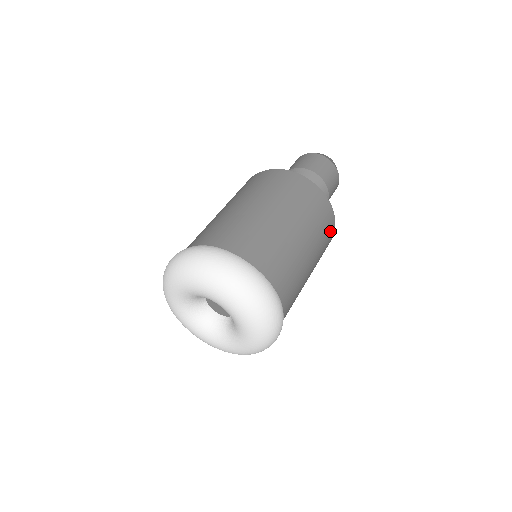
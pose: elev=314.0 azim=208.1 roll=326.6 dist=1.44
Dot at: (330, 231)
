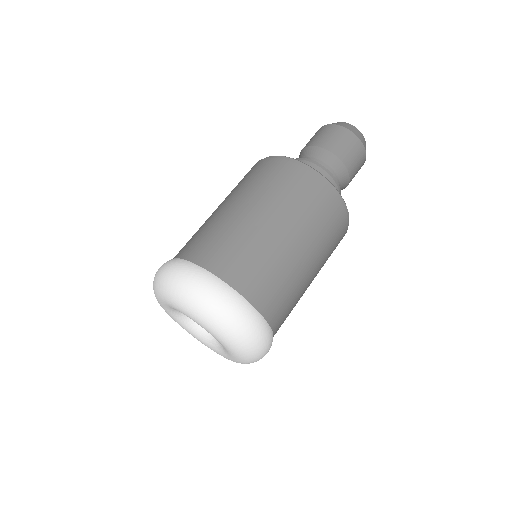
Dot at: occluded
